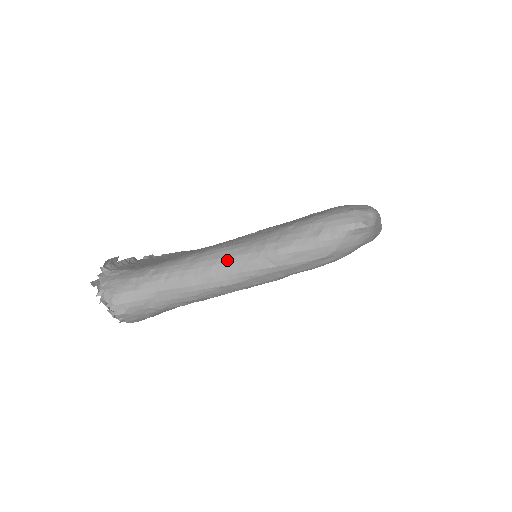
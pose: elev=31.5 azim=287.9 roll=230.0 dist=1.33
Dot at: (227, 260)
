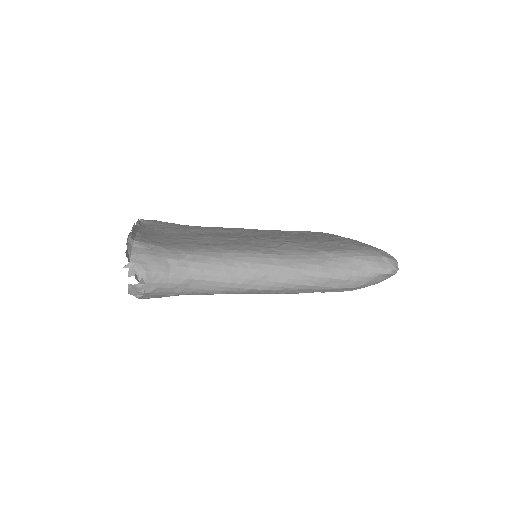
Dot at: (272, 268)
